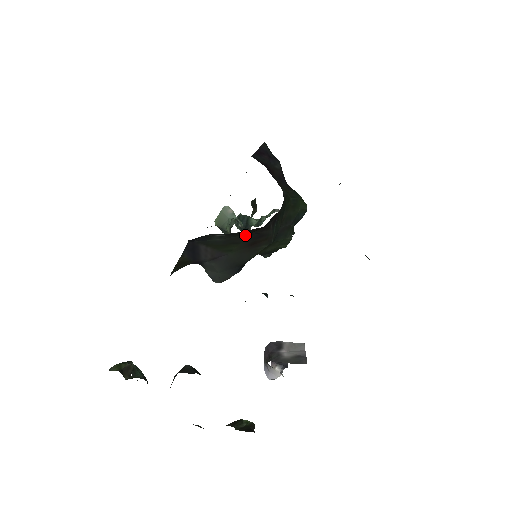
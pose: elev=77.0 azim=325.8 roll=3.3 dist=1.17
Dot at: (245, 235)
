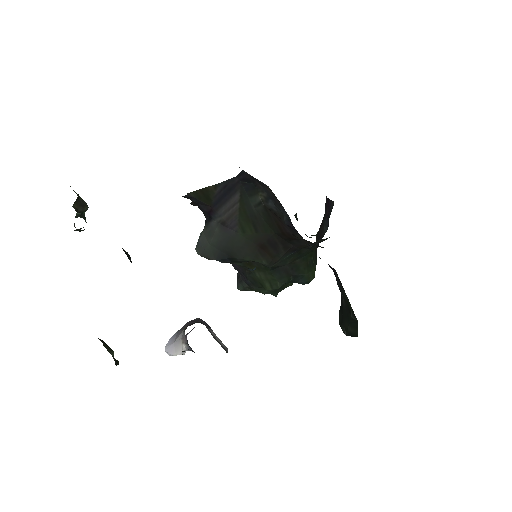
Dot at: (270, 229)
